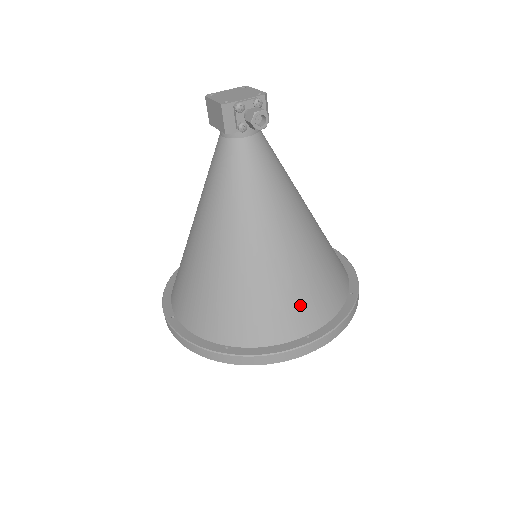
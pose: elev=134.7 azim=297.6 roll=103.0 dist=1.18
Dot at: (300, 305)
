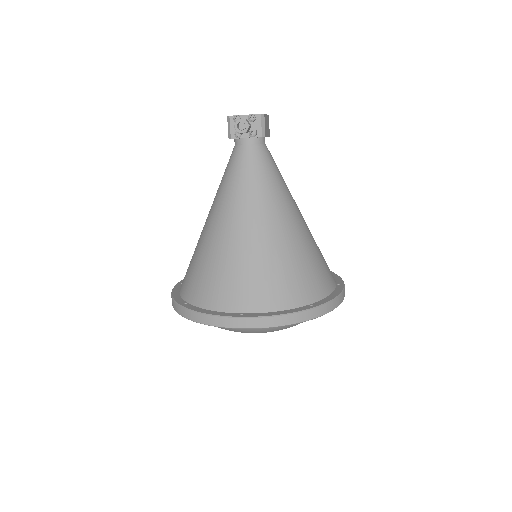
Dot at: (245, 285)
